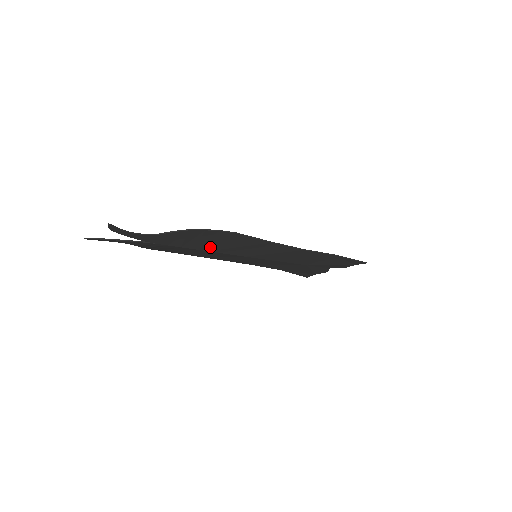
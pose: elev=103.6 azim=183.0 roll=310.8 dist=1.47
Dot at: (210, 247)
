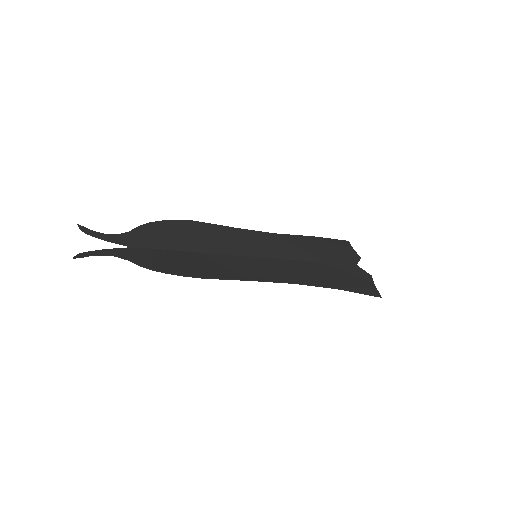
Dot at: (194, 257)
